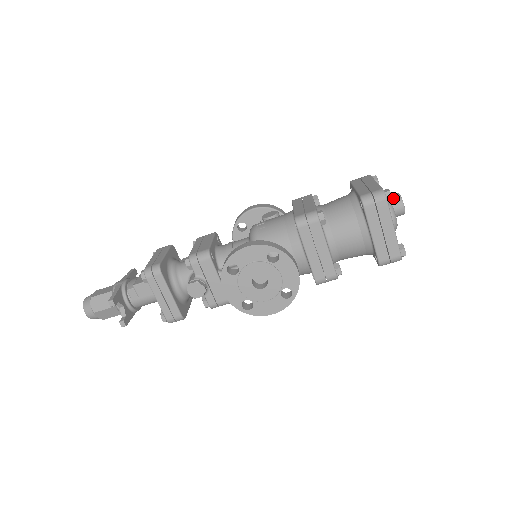
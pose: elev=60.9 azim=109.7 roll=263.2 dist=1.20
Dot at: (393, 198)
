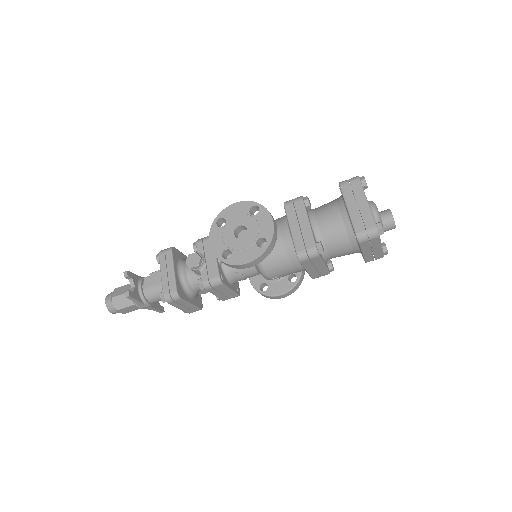
Dot at: (382, 211)
